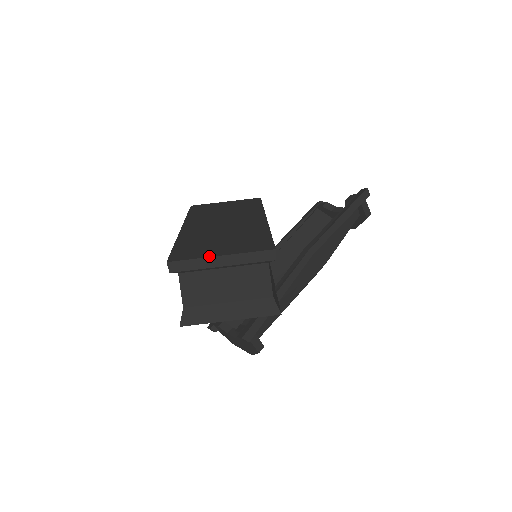
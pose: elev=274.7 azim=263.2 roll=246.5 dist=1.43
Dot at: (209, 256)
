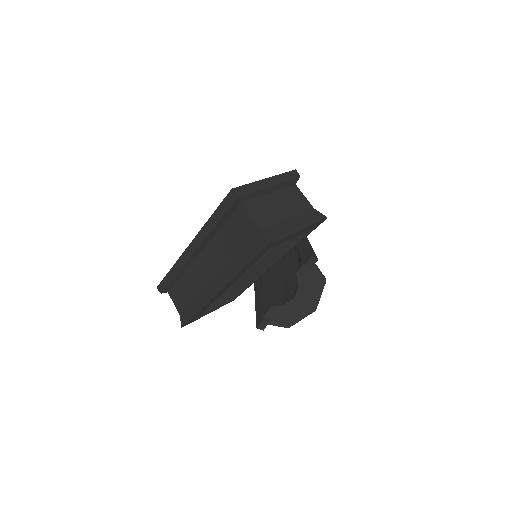
Dot at: (258, 181)
